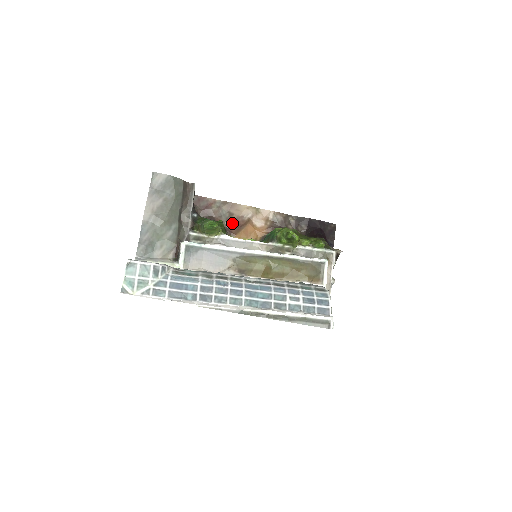
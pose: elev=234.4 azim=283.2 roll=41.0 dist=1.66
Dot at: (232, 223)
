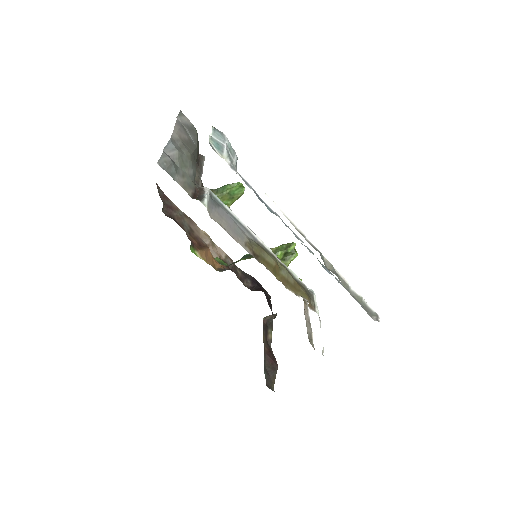
Dot at: (194, 238)
